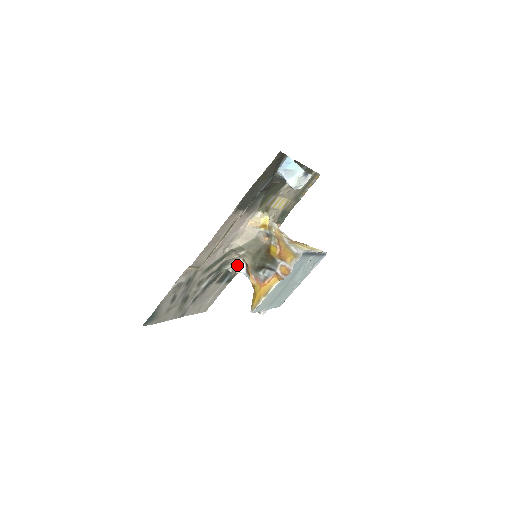
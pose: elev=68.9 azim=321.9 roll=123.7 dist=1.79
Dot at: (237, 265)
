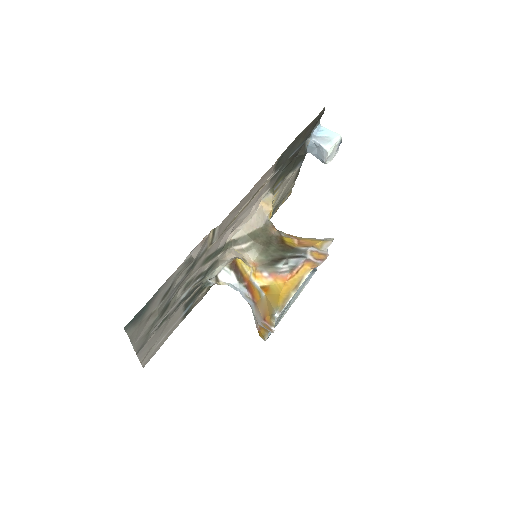
Dot at: (221, 275)
